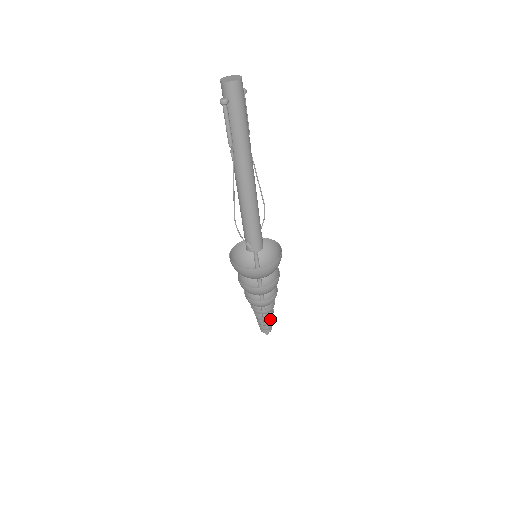
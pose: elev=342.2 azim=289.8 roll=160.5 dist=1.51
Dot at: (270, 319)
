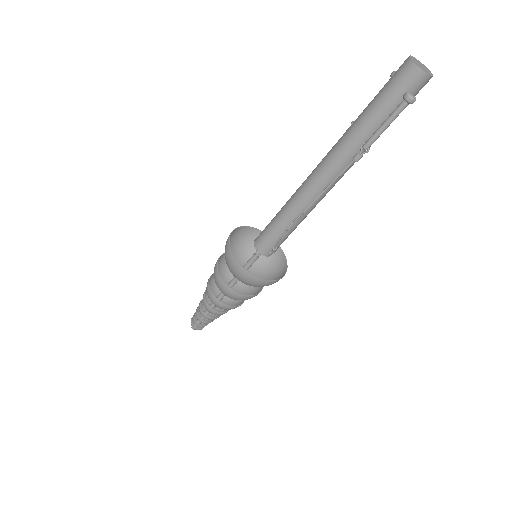
Dot at: occluded
